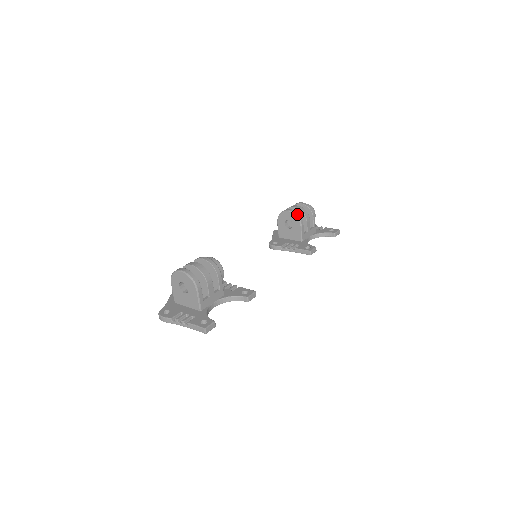
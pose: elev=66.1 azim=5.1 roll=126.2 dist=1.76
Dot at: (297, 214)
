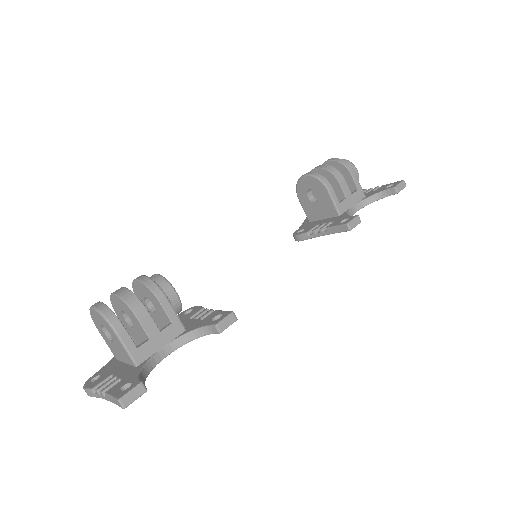
Dot at: (317, 175)
